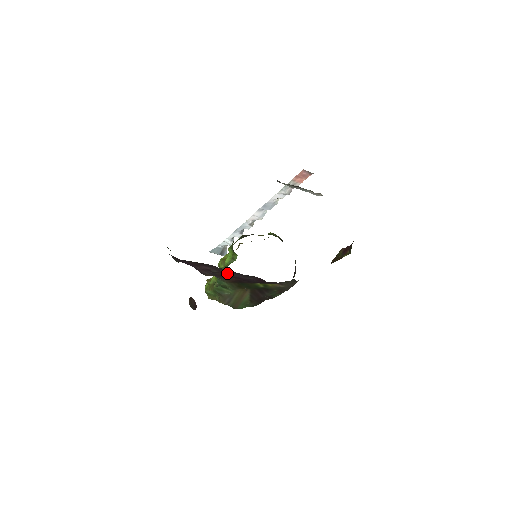
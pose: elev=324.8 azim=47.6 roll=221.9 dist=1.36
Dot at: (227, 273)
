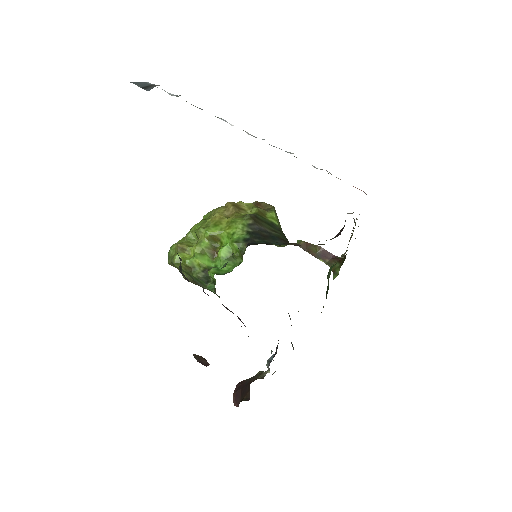
Dot at: occluded
